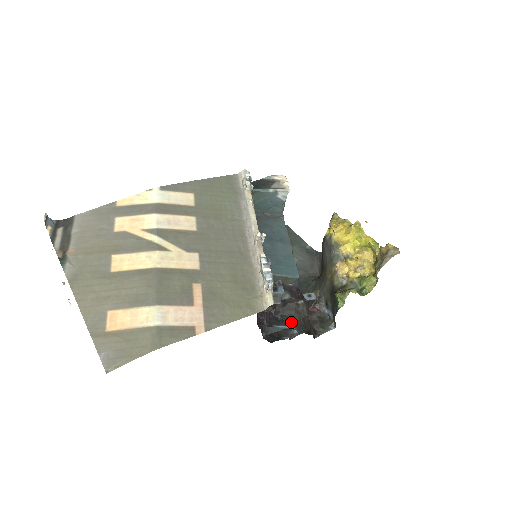
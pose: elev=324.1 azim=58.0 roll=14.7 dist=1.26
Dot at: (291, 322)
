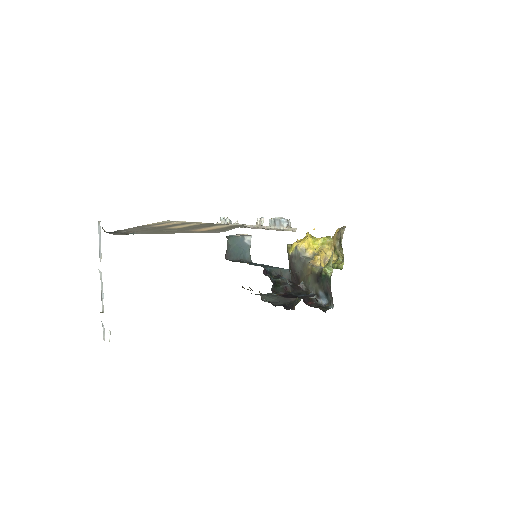
Dot at: (304, 294)
